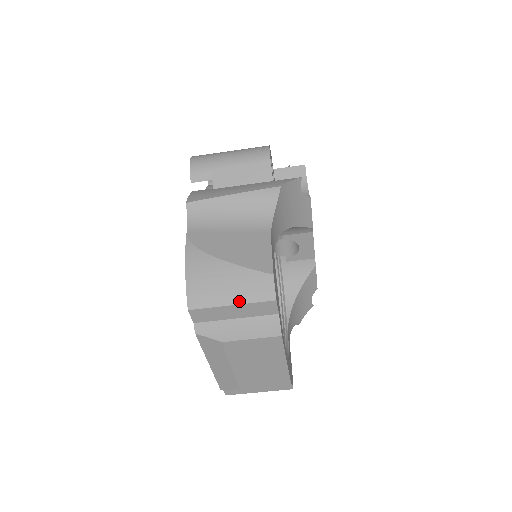
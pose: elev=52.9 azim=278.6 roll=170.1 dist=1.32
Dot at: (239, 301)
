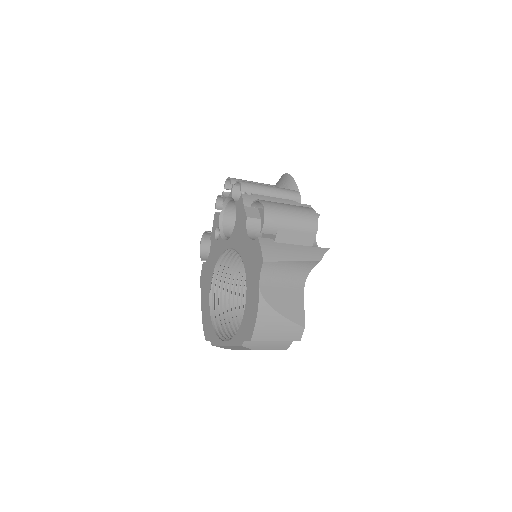
Dot at: (281, 340)
